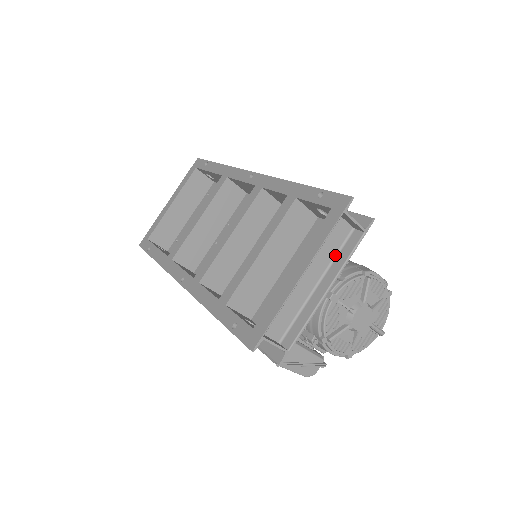
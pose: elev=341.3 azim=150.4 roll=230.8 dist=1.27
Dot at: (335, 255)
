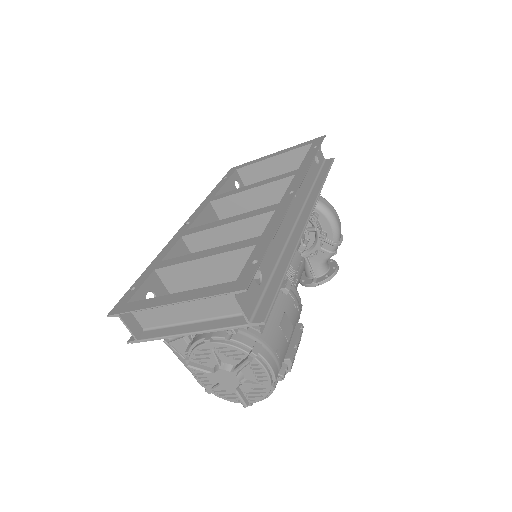
Dot at: (223, 316)
